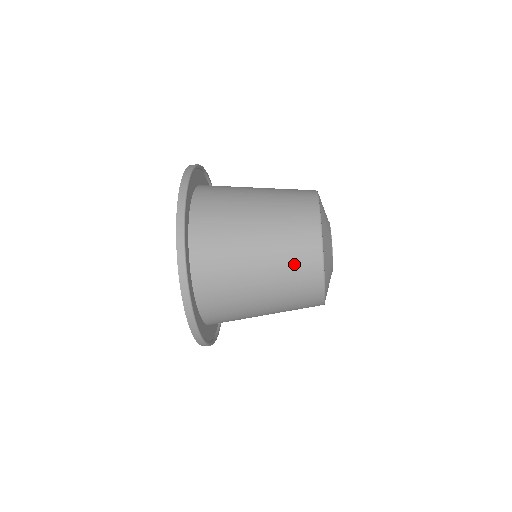
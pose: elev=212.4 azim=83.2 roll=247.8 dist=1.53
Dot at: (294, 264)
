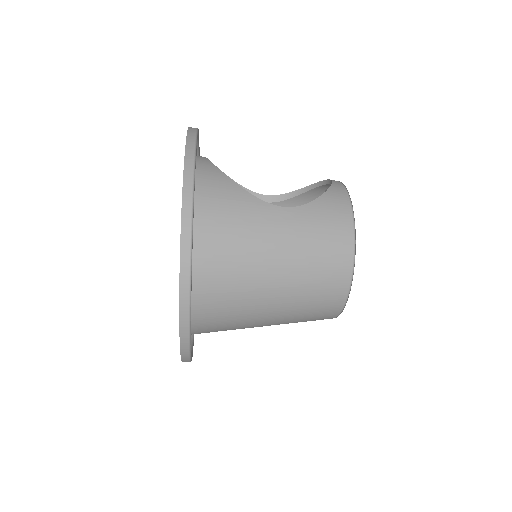
Dot at: occluded
